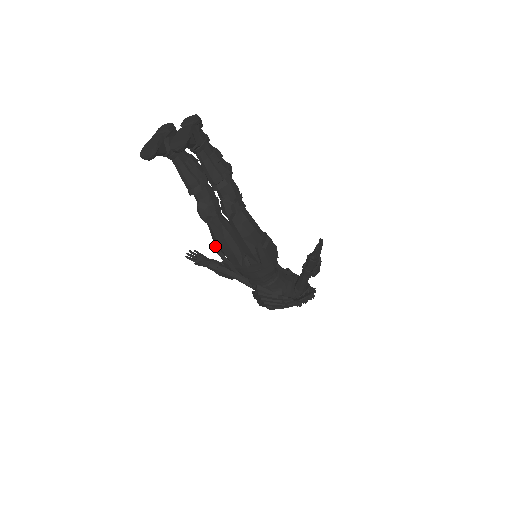
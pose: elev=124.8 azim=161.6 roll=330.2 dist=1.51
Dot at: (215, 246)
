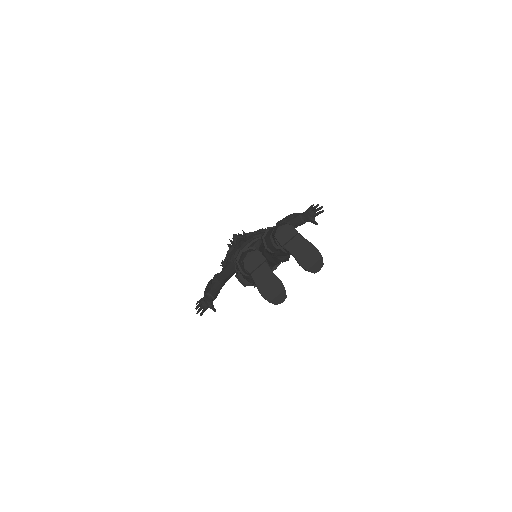
Dot at: occluded
